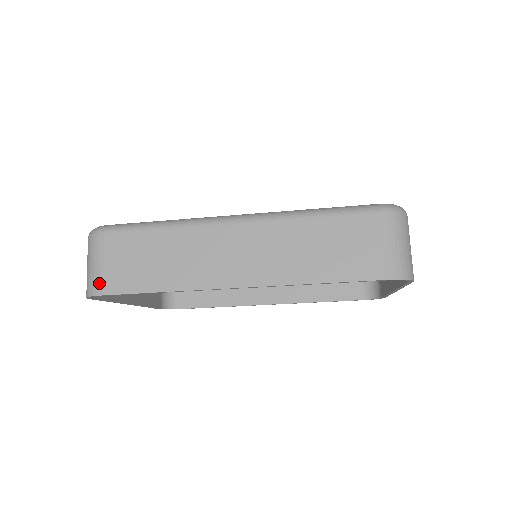
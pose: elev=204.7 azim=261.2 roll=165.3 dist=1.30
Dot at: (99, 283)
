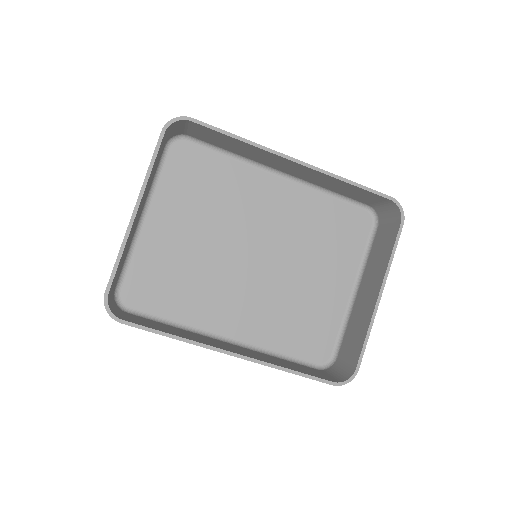
Dot at: occluded
